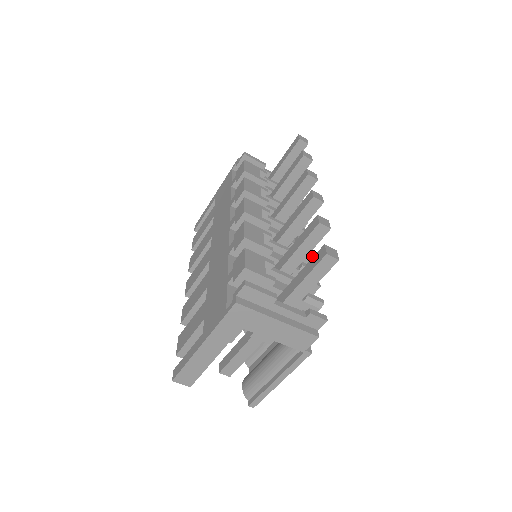
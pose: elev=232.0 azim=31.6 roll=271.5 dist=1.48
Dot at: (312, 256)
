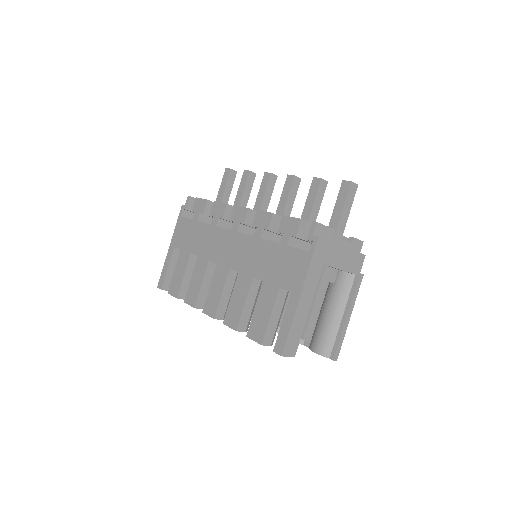
Dot at: occluded
